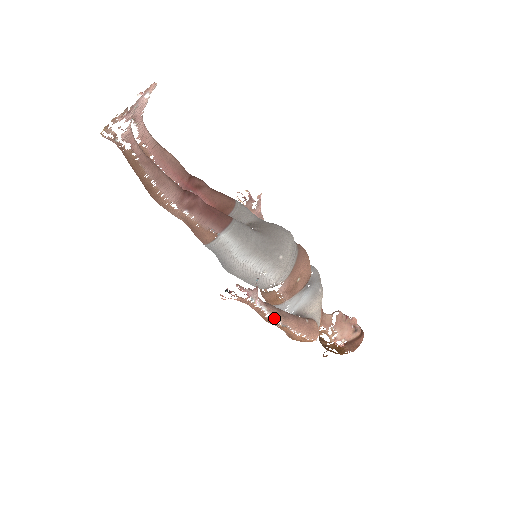
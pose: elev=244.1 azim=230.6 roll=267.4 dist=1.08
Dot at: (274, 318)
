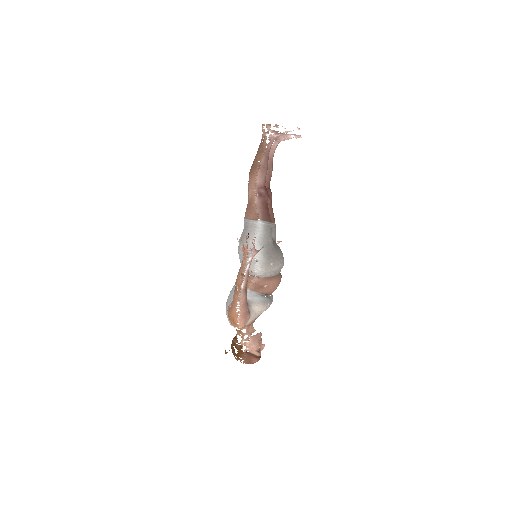
Dot at: (244, 280)
